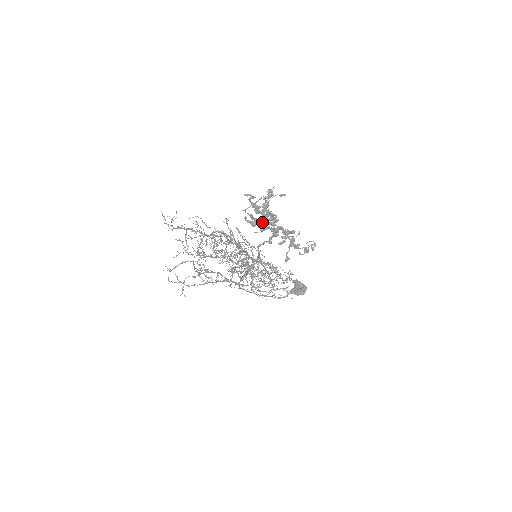
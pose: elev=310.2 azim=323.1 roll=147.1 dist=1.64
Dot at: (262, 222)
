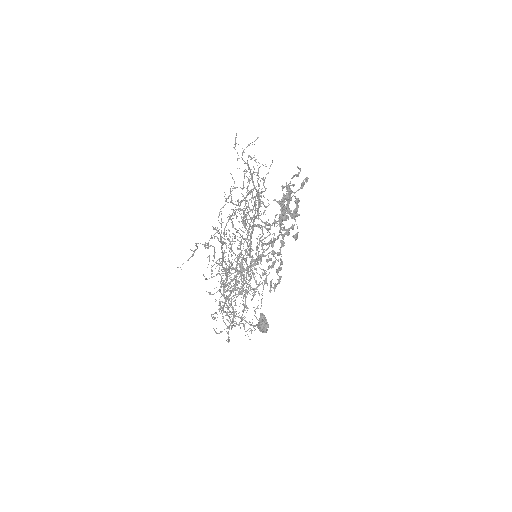
Dot at: occluded
